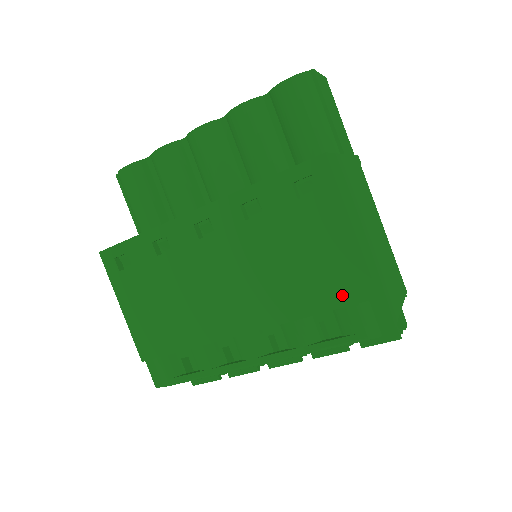
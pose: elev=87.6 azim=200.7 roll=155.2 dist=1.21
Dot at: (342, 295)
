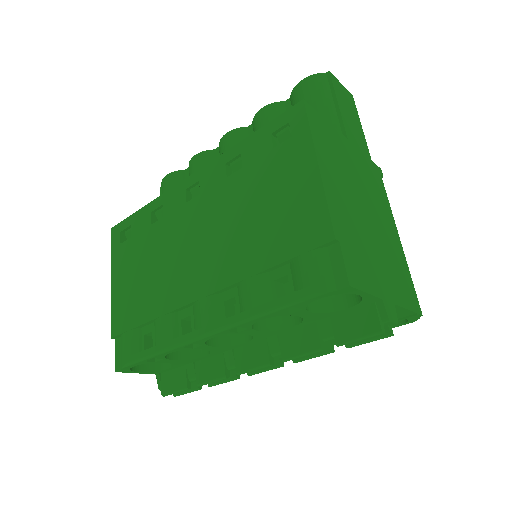
Dot at: (299, 241)
